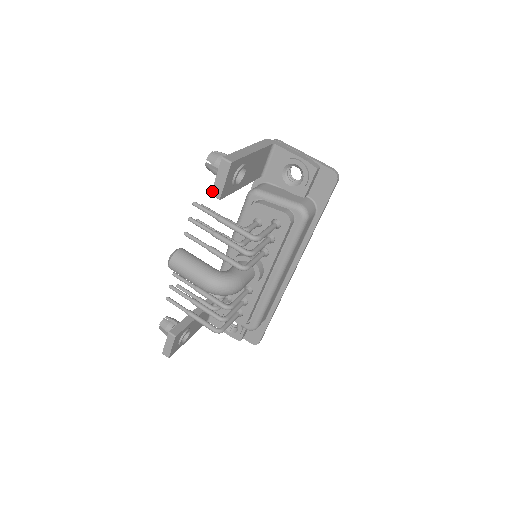
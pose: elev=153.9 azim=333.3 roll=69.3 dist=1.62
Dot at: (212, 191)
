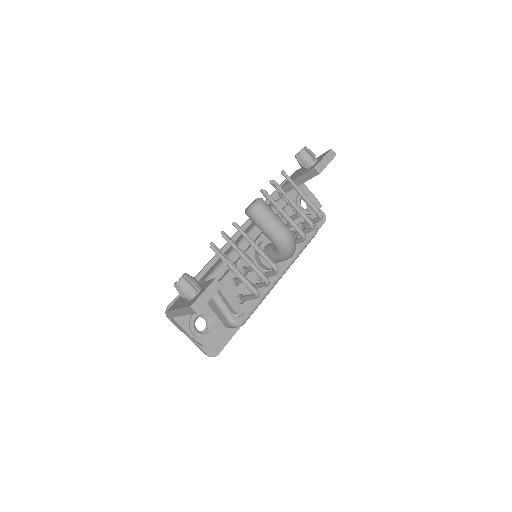
Dot at: (317, 165)
